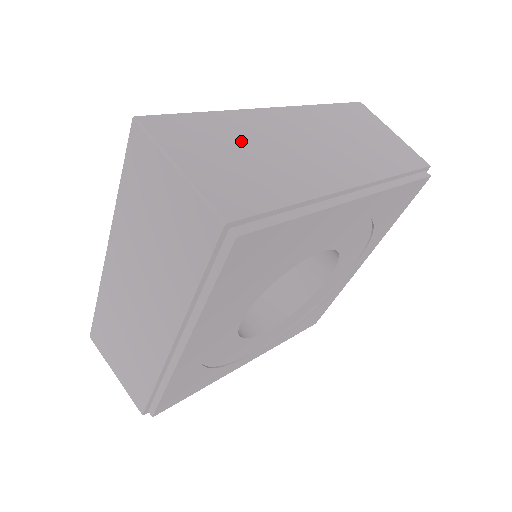
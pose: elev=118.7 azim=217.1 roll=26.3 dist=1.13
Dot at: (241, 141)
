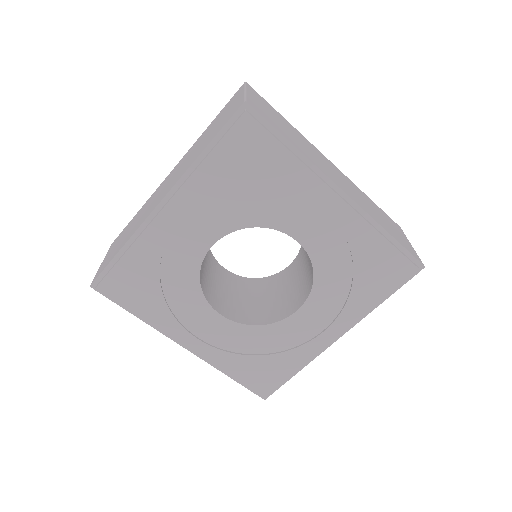
Dot at: (292, 131)
